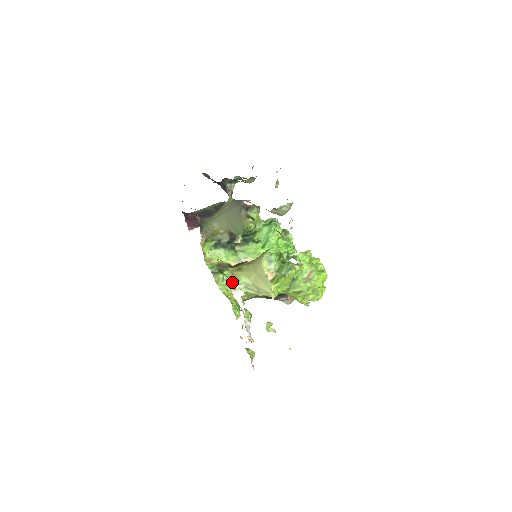
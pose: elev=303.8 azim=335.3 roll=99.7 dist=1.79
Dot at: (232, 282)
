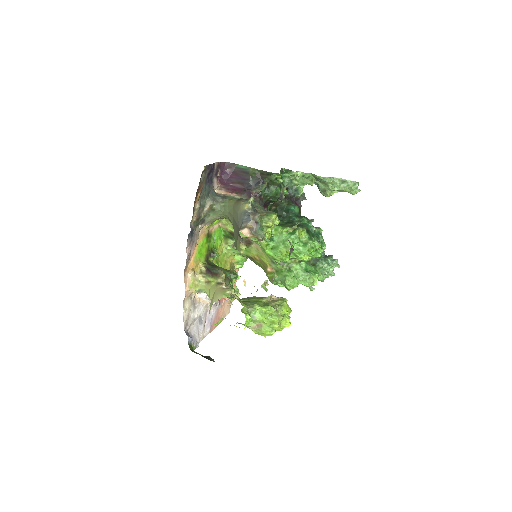
Dot at: (192, 292)
